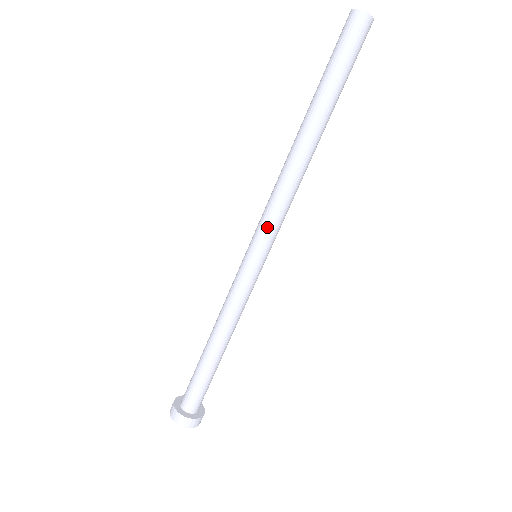
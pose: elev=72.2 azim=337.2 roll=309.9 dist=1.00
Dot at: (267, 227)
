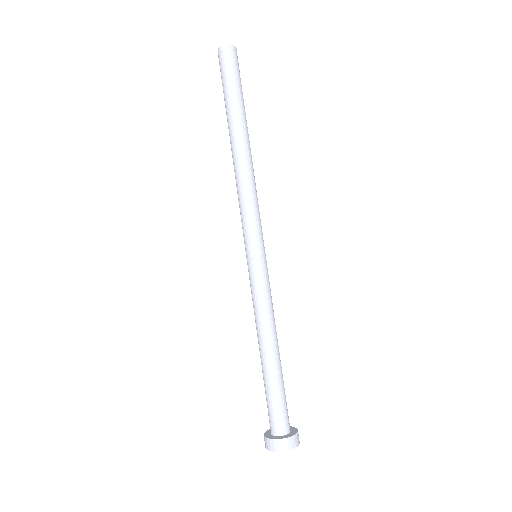
Dot at: (254, 224)
